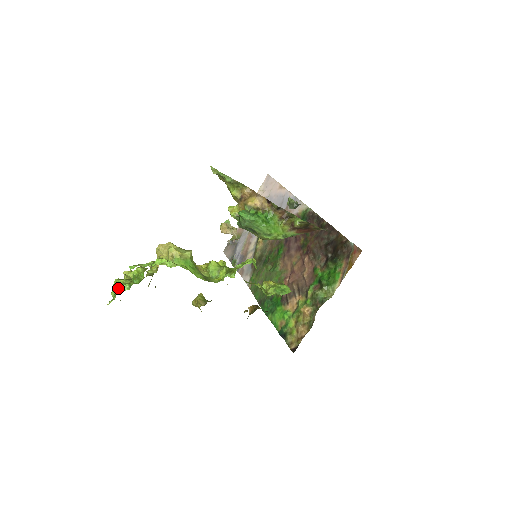
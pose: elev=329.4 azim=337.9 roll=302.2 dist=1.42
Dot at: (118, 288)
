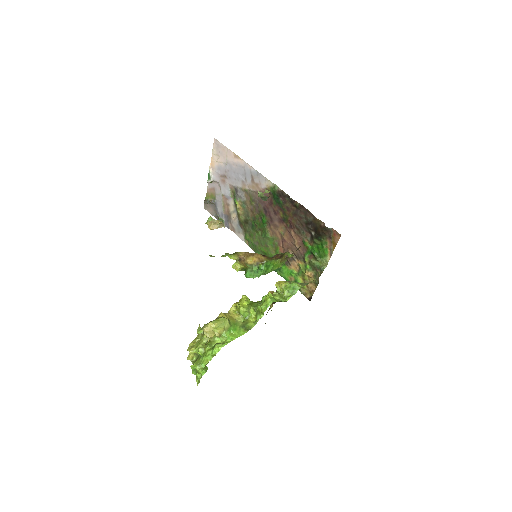
Dot at: (198, 374)
